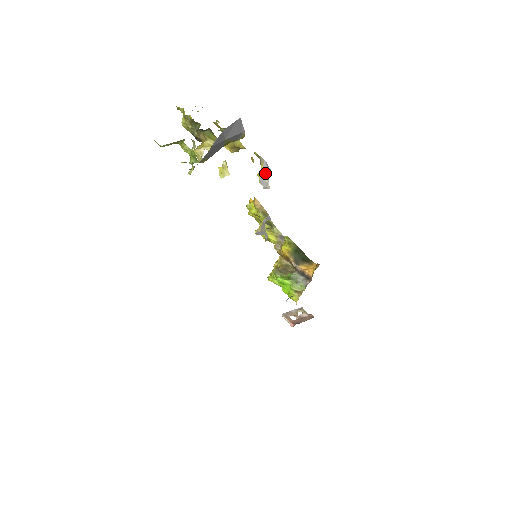
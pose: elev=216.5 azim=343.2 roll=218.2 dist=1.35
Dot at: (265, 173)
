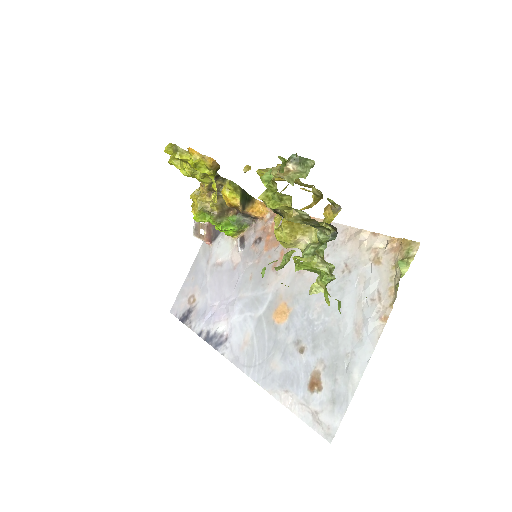
Dot at: occluded
